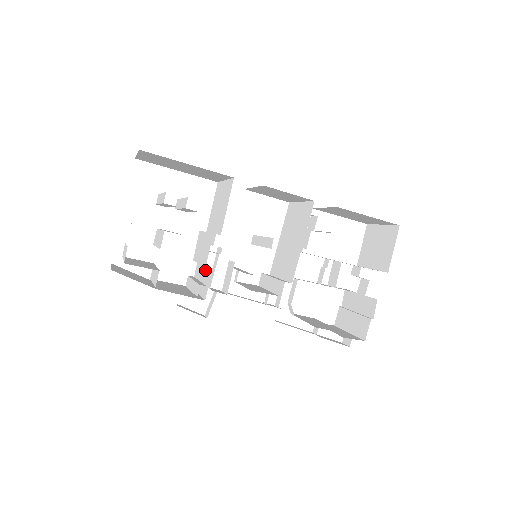
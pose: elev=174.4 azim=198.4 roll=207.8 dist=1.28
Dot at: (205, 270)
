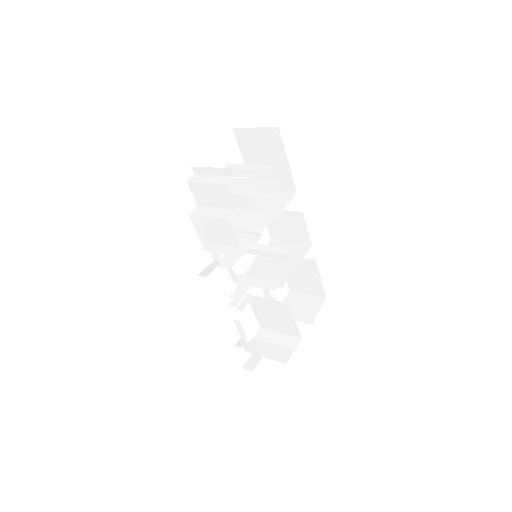
Dot at: (246, 236)
